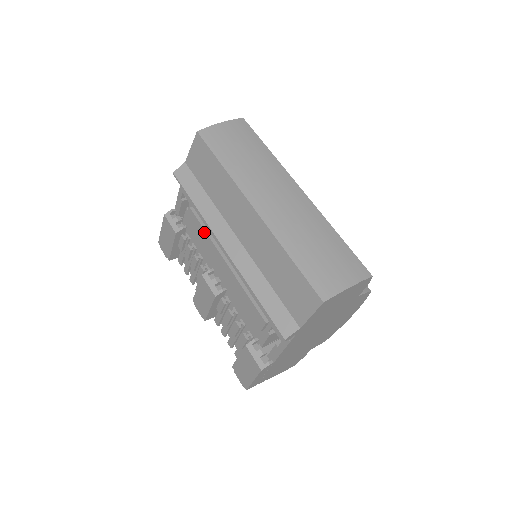
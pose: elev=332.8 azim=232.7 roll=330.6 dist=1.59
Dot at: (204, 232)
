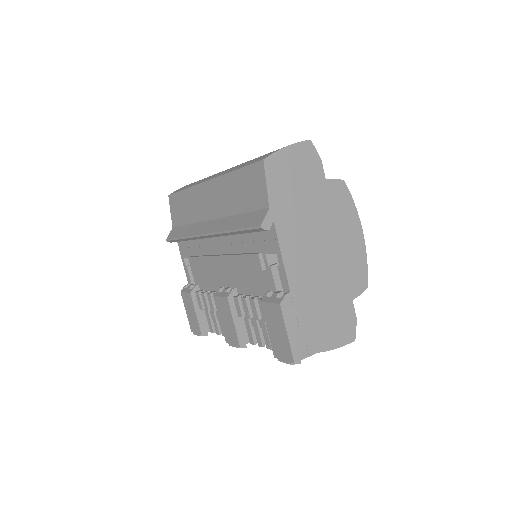
Dot at: (201, 259)
